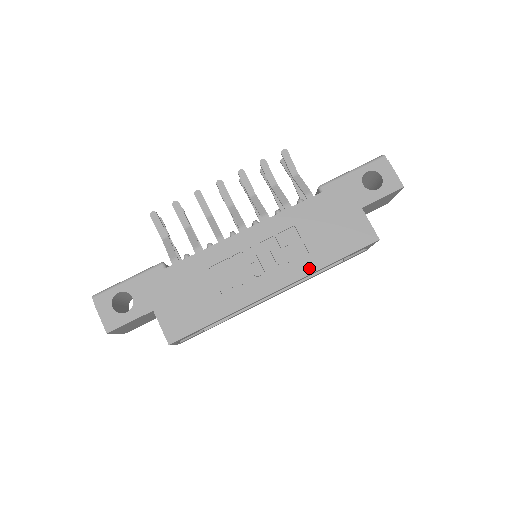
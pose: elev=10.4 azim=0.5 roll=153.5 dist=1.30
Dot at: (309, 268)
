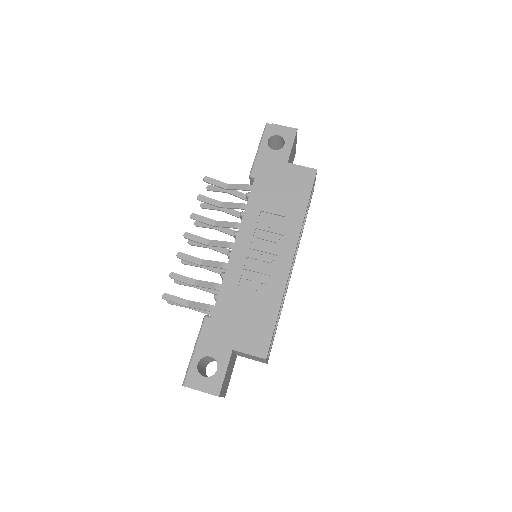
Dot at: (297, 225)
